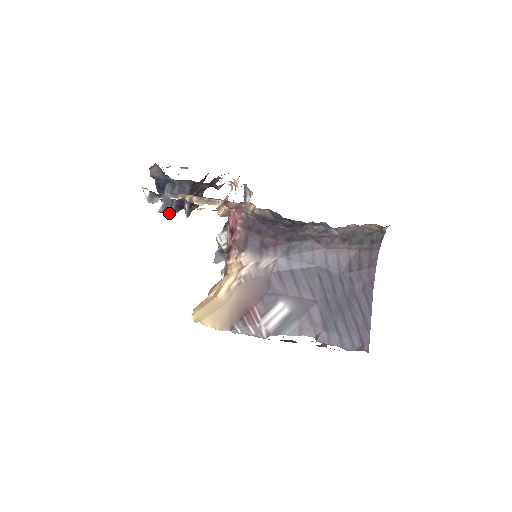
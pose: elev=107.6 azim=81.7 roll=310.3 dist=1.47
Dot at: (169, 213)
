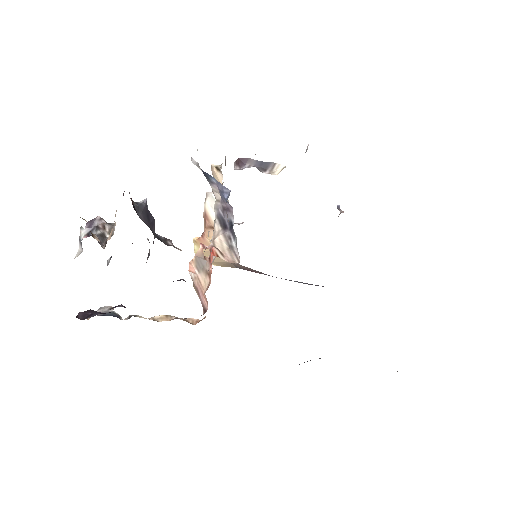
Dot at: occluded
